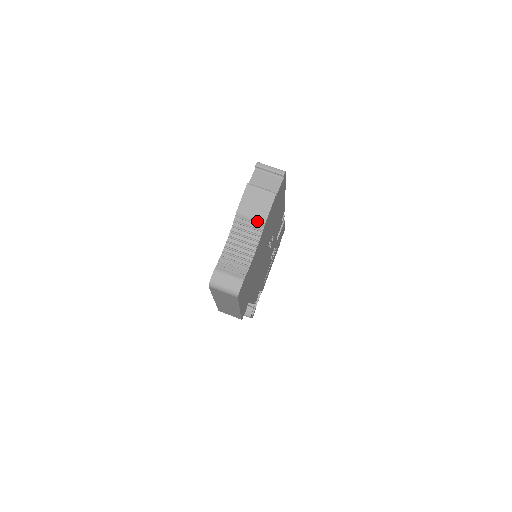
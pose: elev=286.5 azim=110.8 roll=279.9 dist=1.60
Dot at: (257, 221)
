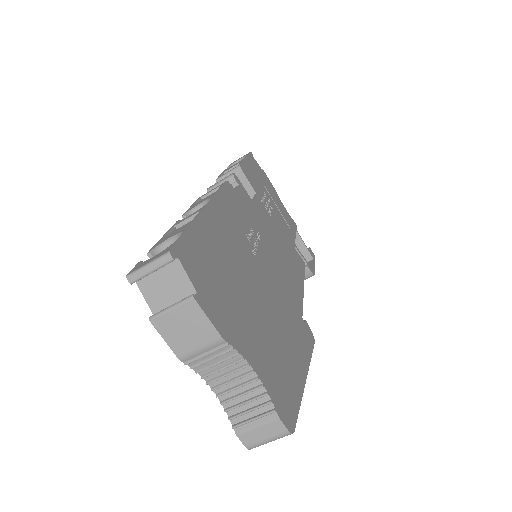
Dot at: (213, 347)
